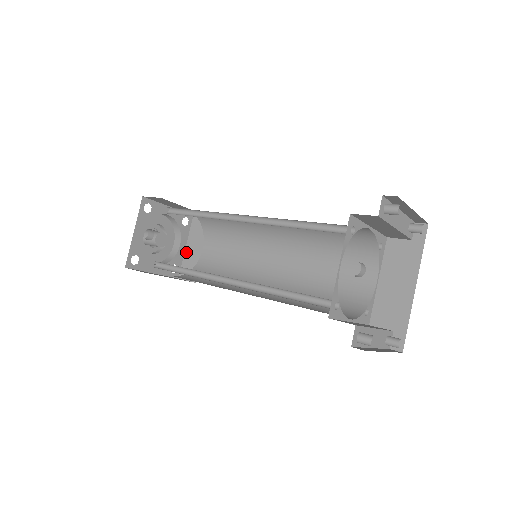
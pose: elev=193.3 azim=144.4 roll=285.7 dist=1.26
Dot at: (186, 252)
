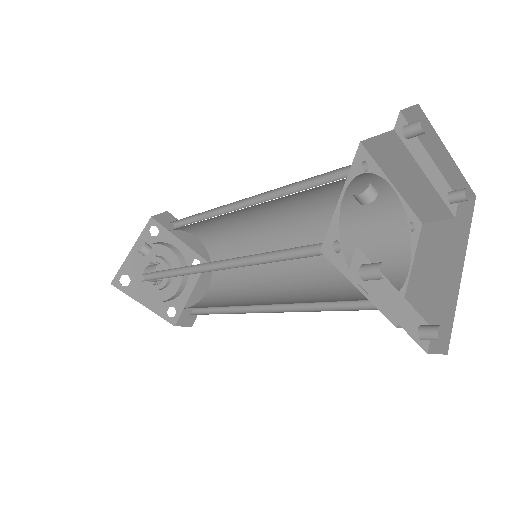
Dot at: (190, 298)
